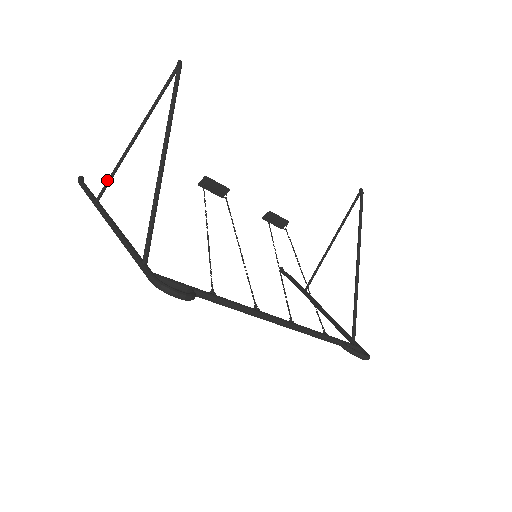
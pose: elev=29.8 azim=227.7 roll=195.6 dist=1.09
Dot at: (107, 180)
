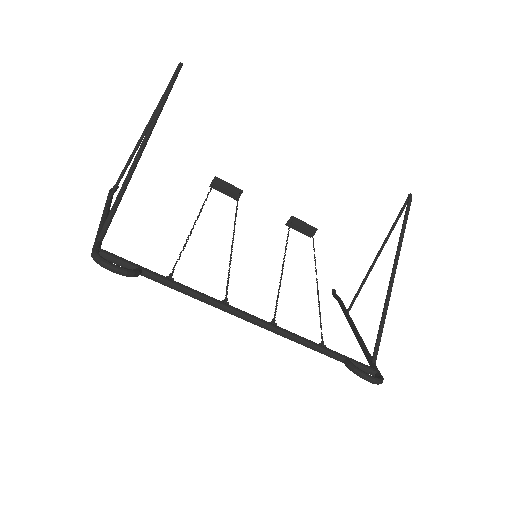
Dot at: (117, 180)
